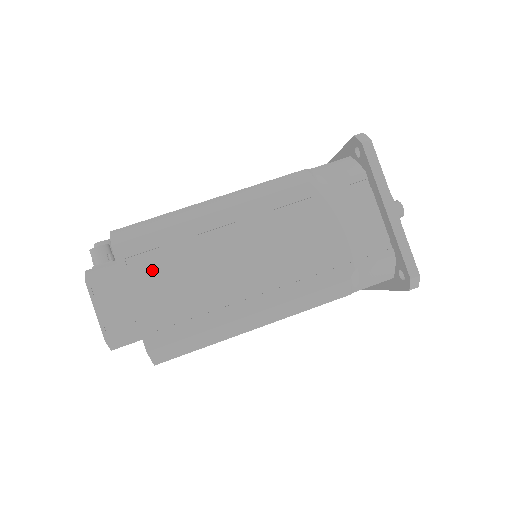
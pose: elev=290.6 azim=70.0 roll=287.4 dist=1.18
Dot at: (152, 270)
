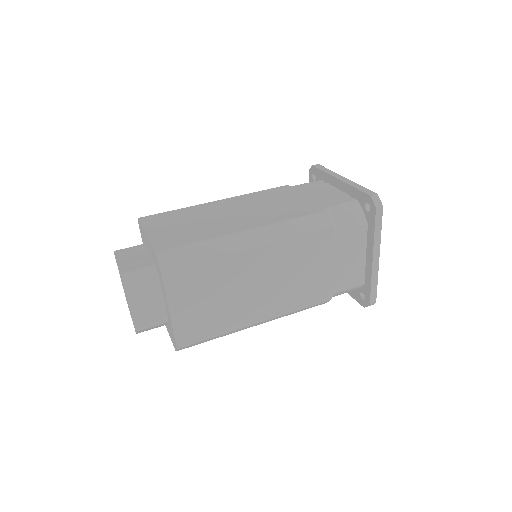
Dot at: (166, 223)
